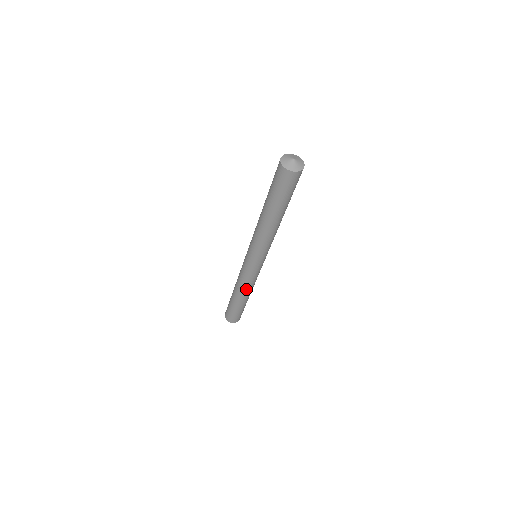
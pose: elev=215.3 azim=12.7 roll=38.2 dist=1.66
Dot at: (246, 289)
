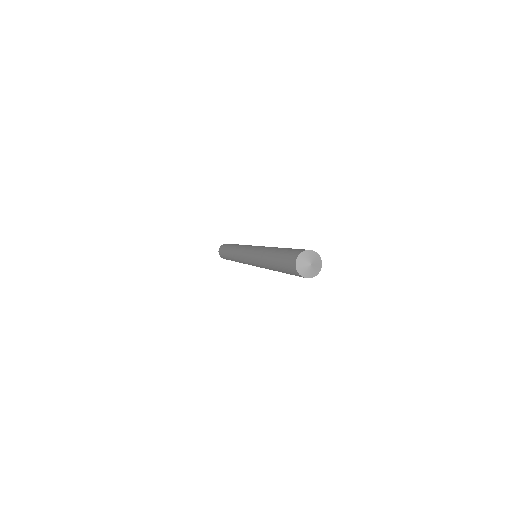
Dot at: occluded
